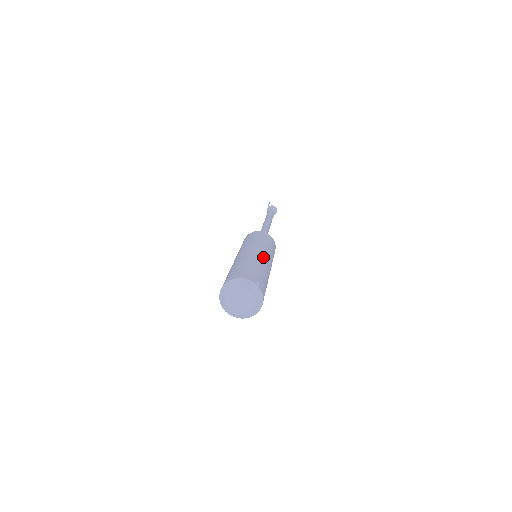
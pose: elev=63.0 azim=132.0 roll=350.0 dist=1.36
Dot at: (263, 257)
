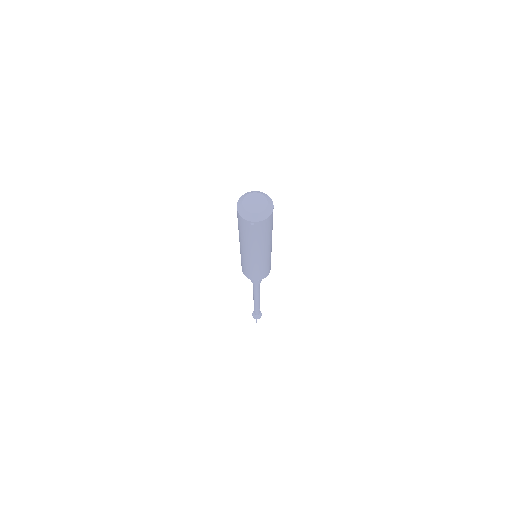
Dot at: occluded
